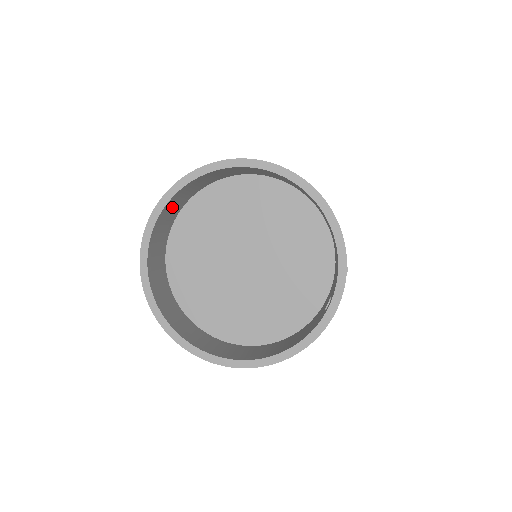
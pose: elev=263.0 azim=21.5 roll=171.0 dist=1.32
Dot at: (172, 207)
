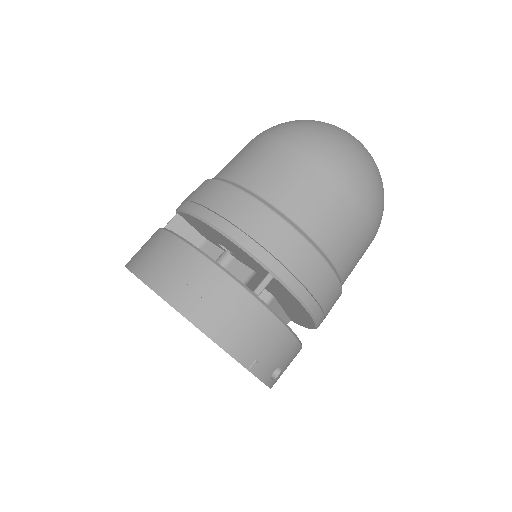
Dot at: occluded
